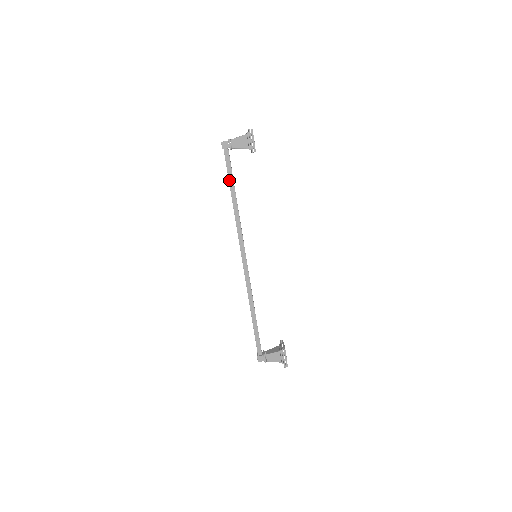
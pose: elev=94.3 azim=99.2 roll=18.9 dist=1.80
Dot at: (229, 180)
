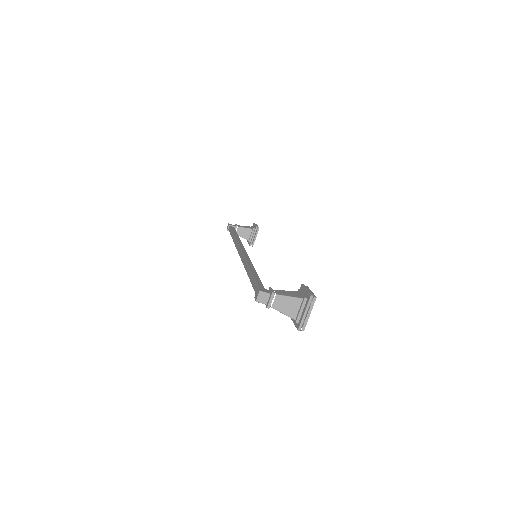
Dot at: (251, 282)
